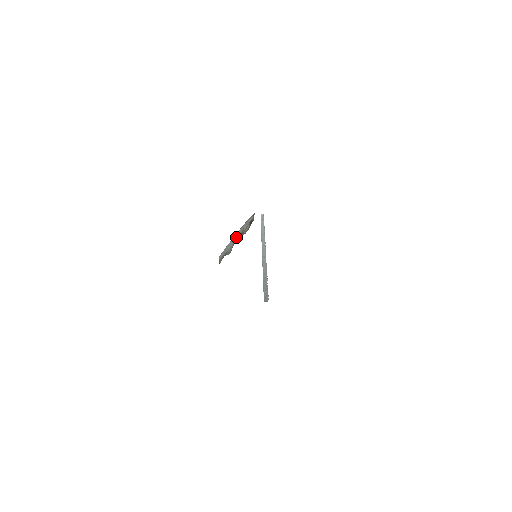
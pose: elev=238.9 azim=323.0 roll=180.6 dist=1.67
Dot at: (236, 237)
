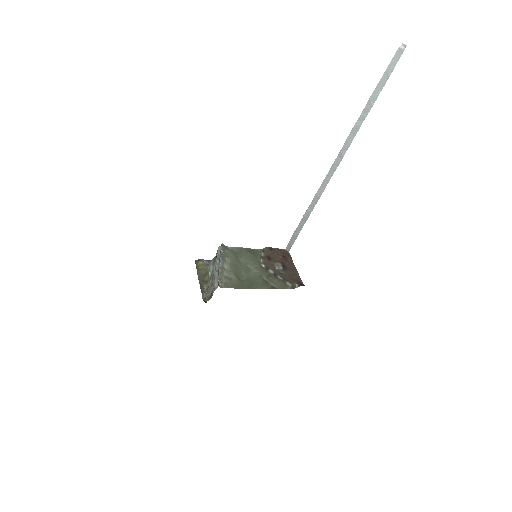
Dot at: (214, 272)
